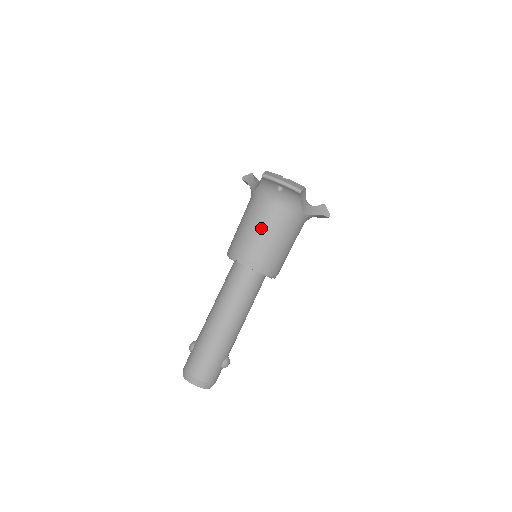
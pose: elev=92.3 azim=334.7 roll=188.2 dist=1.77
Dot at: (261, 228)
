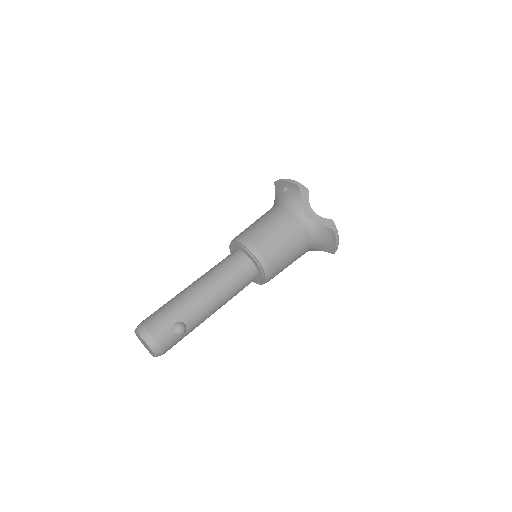
Dot at: (261, 219)
